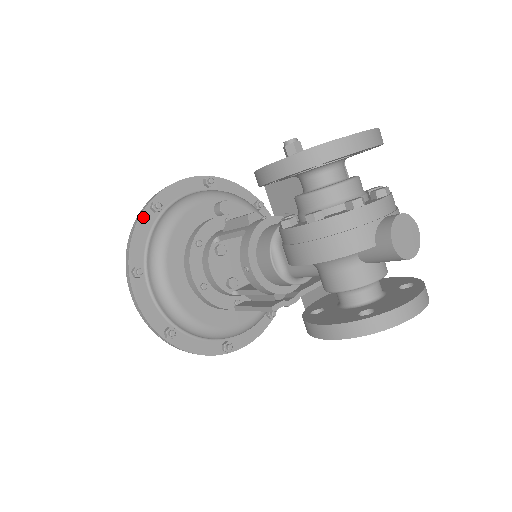
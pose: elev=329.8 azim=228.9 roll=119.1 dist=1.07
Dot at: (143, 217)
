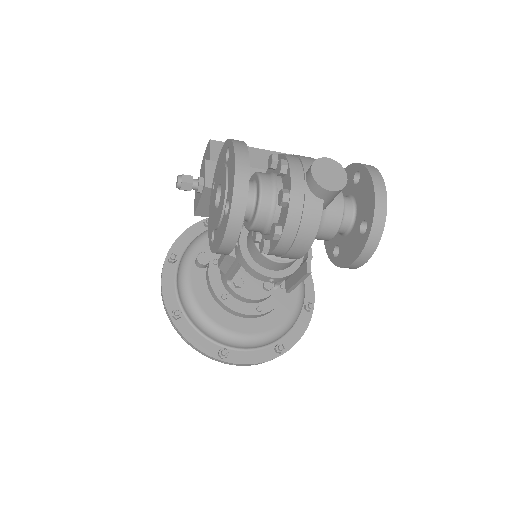
Dot at: (181, 329)
